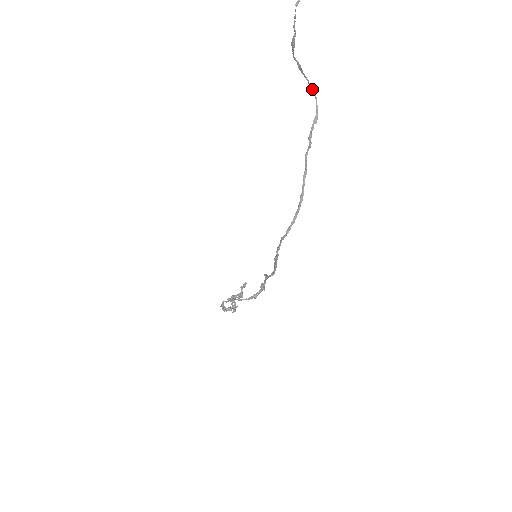
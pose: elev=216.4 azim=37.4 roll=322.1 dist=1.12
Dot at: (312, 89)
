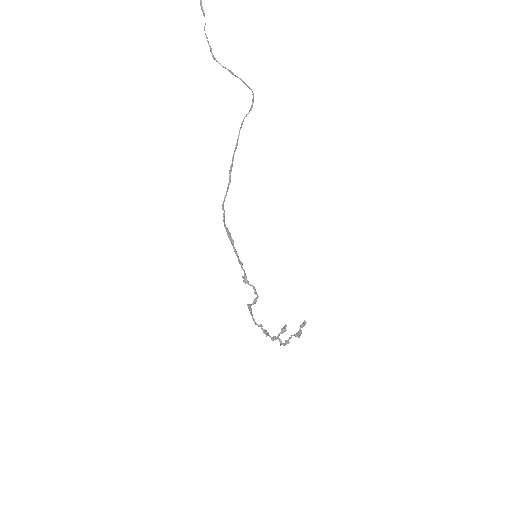
Dot at: (248, 87)
